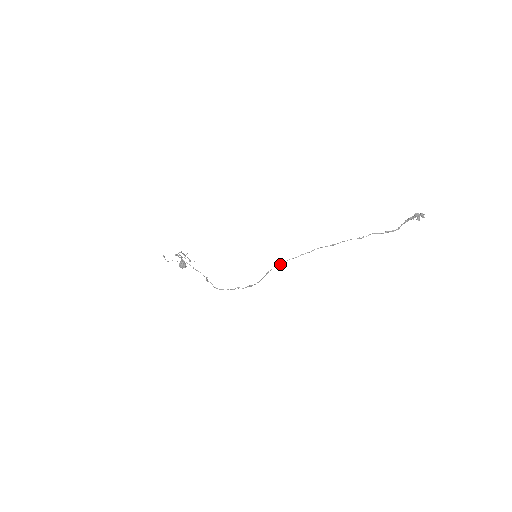
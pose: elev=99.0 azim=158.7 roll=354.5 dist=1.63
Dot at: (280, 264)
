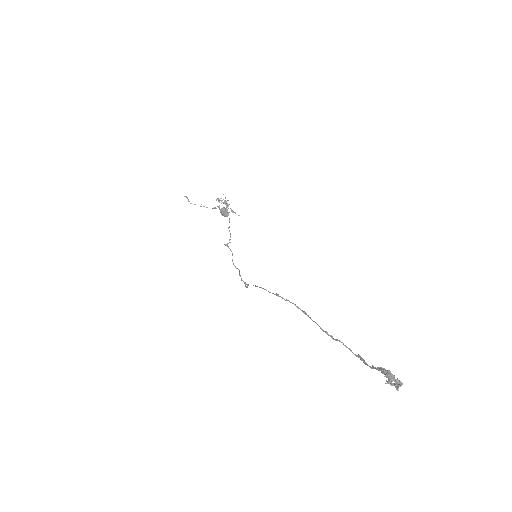
Dot at: occluded
